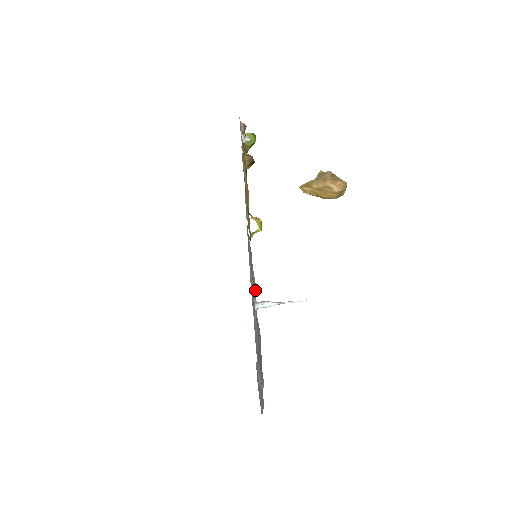
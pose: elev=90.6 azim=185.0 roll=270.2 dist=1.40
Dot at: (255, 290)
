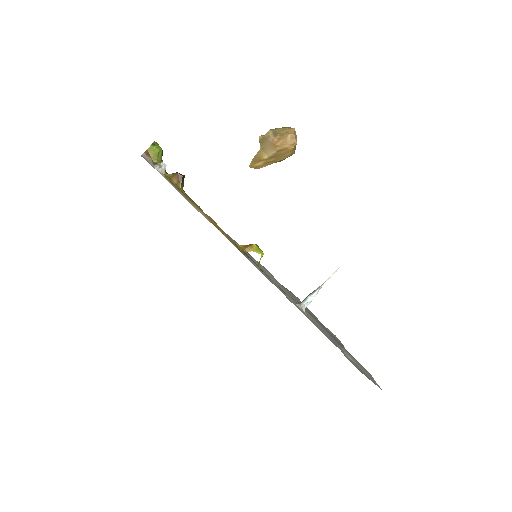
Dot at: (271, 275)
